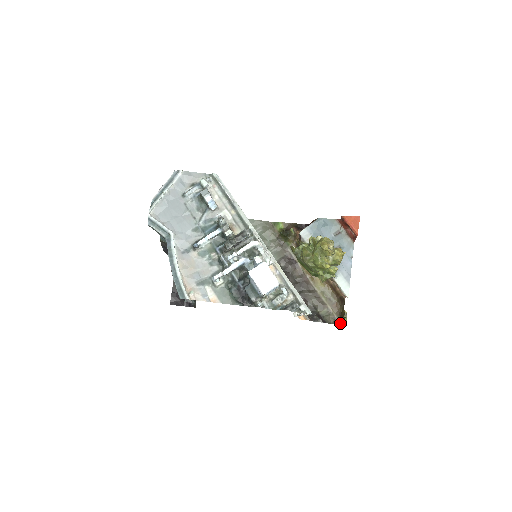
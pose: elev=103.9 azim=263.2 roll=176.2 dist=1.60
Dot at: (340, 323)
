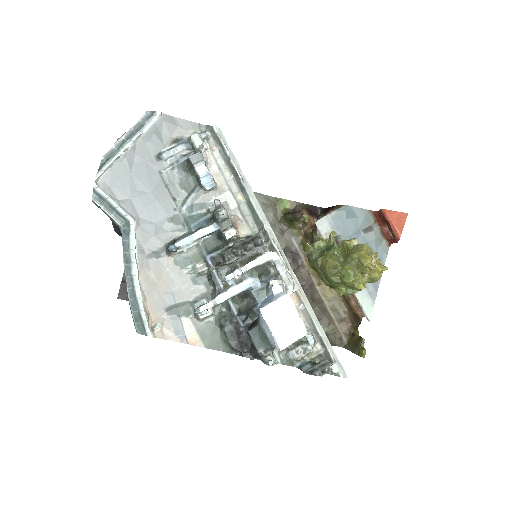
Dot at: (351, 350)
